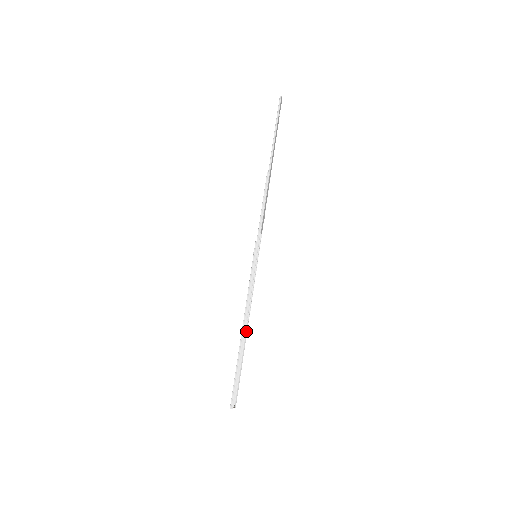
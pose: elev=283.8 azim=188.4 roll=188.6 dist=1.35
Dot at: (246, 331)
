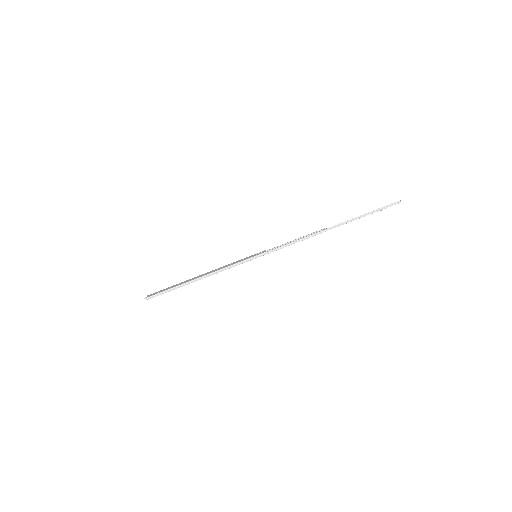
Dot at: occluded
